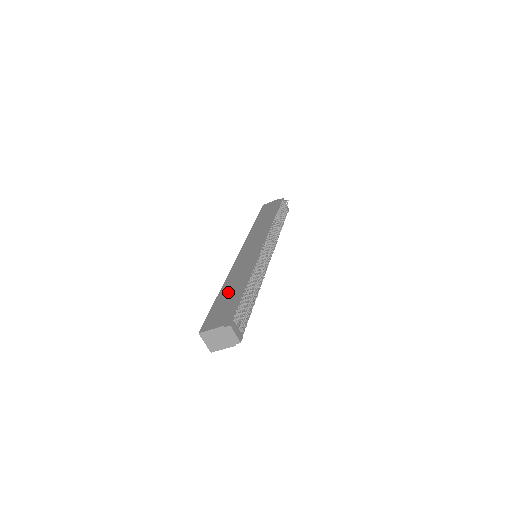
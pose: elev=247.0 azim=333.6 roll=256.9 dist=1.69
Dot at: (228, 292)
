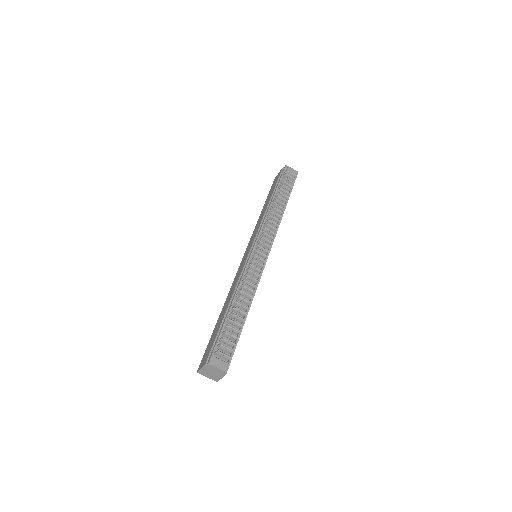
Dot at: (220, 318)
